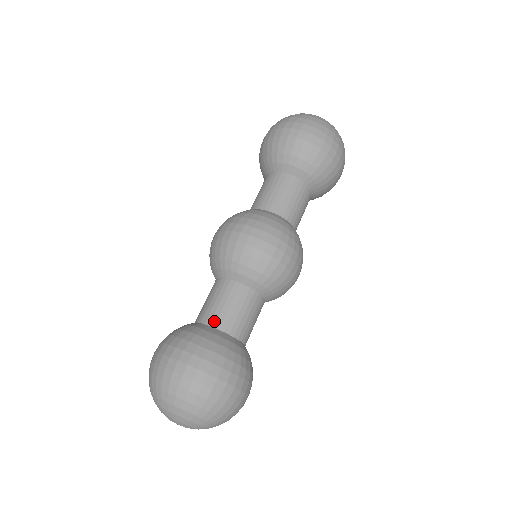
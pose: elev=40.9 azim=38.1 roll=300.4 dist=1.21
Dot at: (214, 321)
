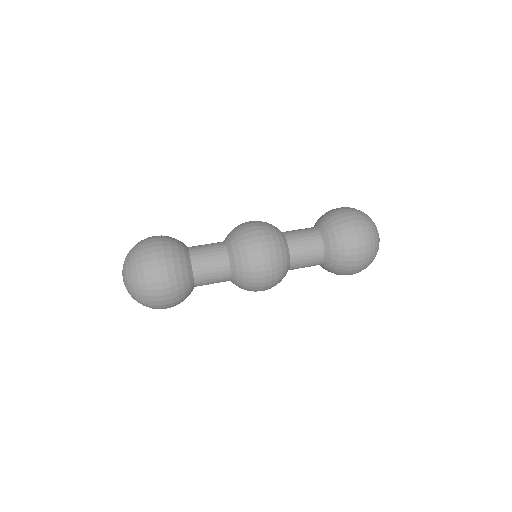
Dot at: (196, 265)
